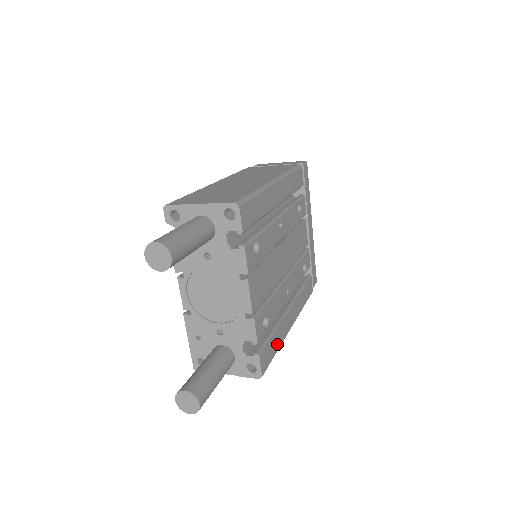
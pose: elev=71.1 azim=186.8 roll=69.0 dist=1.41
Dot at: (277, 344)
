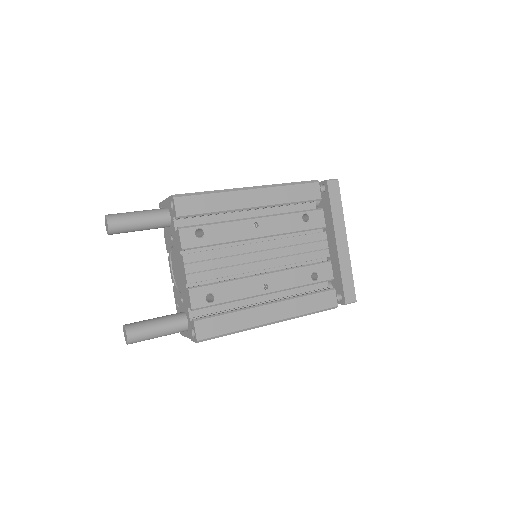
Dot at: (235, 325)
